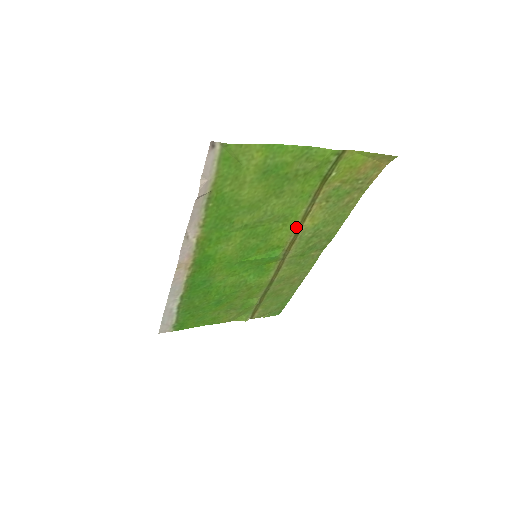
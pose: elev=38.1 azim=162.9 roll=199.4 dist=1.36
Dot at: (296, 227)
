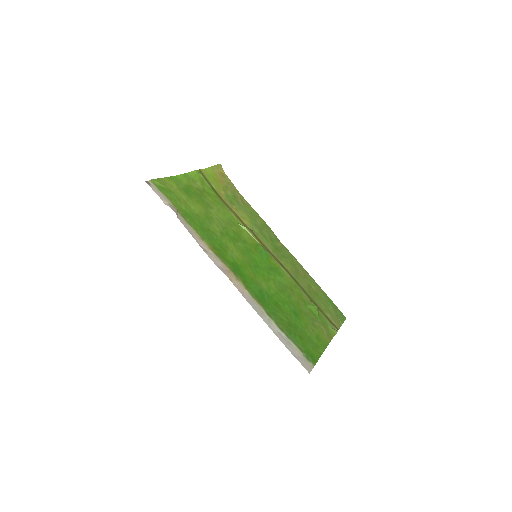
Dot at: (245, 227)
